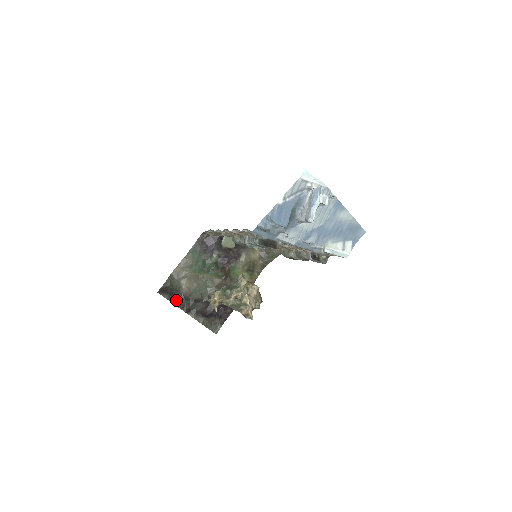
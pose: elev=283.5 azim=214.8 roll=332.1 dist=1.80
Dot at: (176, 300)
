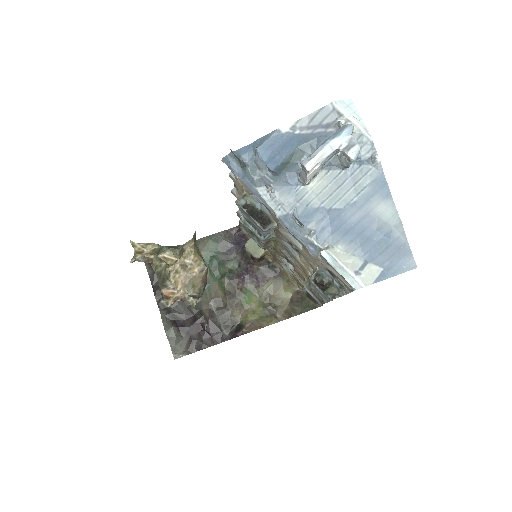
Dot at: (158, 284)
